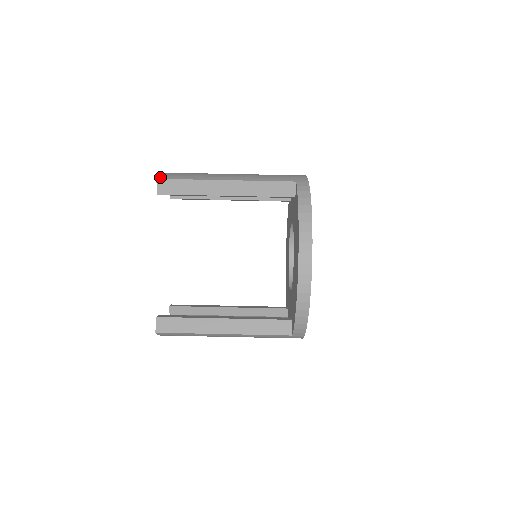
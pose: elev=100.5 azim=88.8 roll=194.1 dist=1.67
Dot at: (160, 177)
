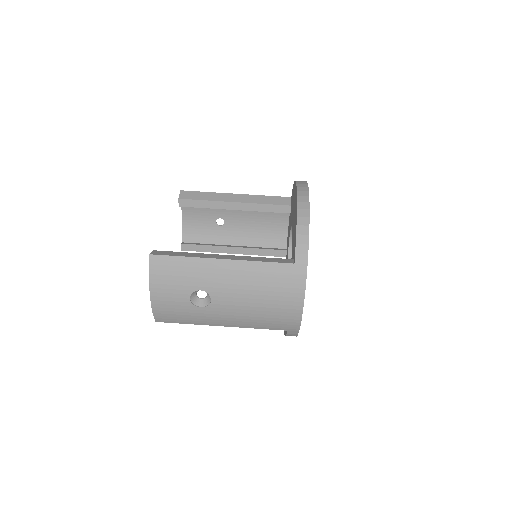
Dot at: occluded
